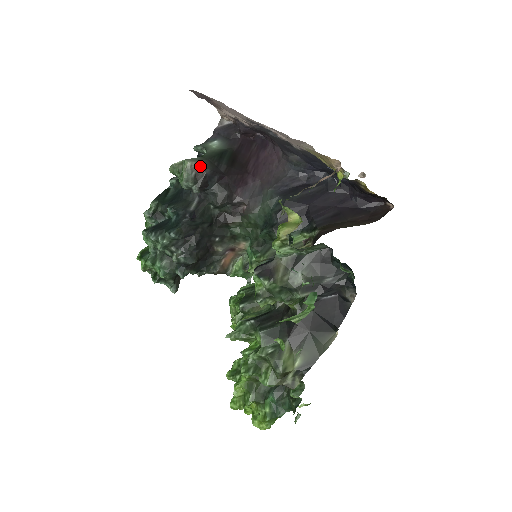
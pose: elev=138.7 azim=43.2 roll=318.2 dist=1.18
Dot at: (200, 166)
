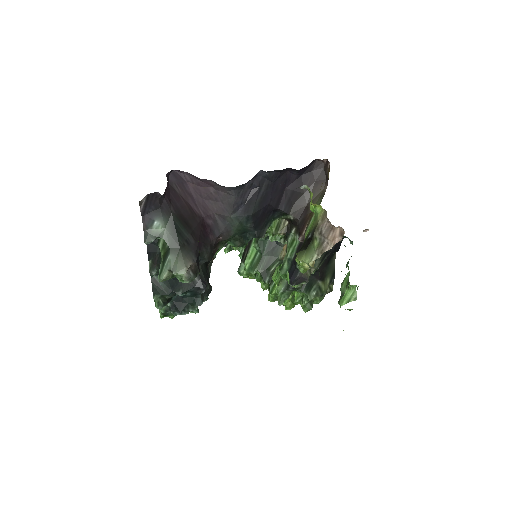
Dot at: (190, 265)
